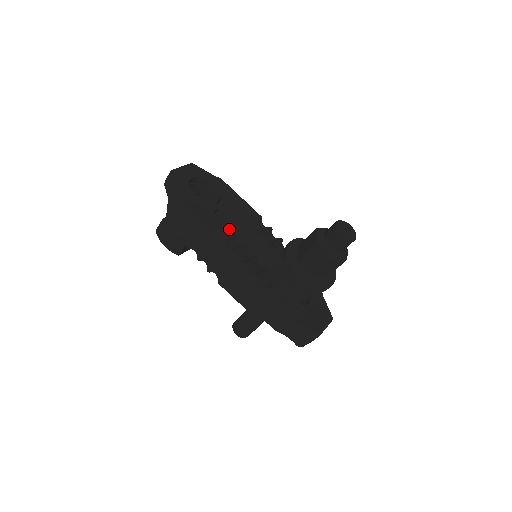
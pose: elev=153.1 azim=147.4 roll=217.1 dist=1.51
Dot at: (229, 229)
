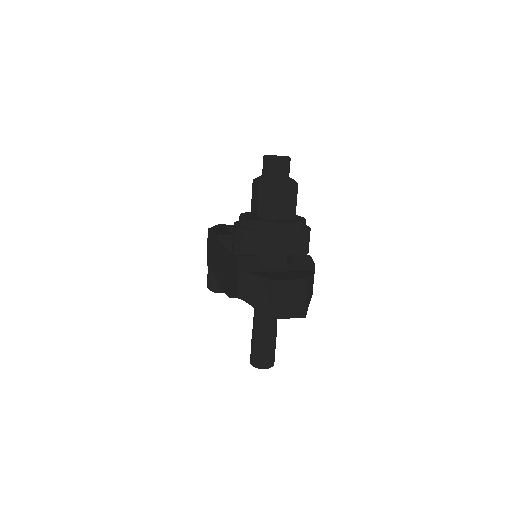
Dot at: (230, 234)
